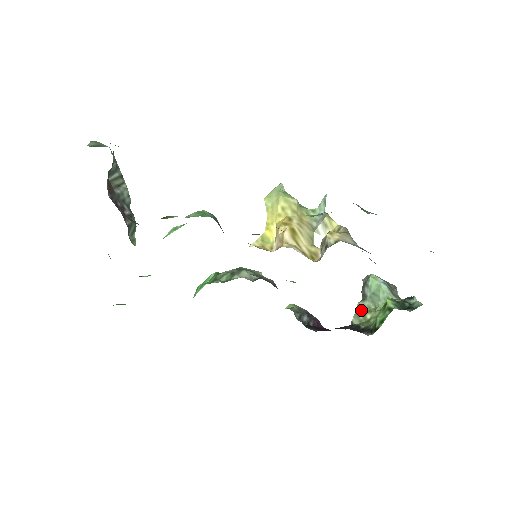
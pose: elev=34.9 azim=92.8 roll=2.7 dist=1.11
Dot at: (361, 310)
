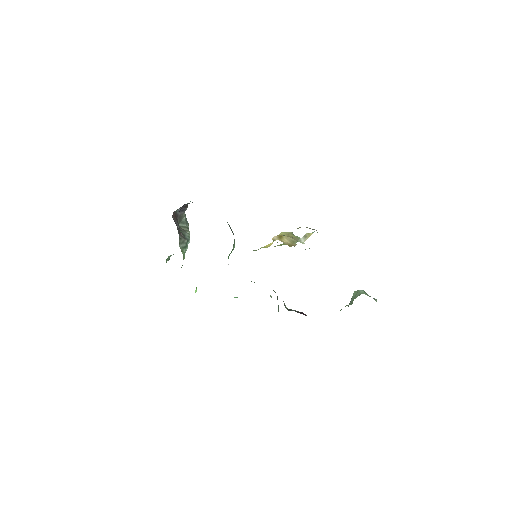
Dot at: occluded
